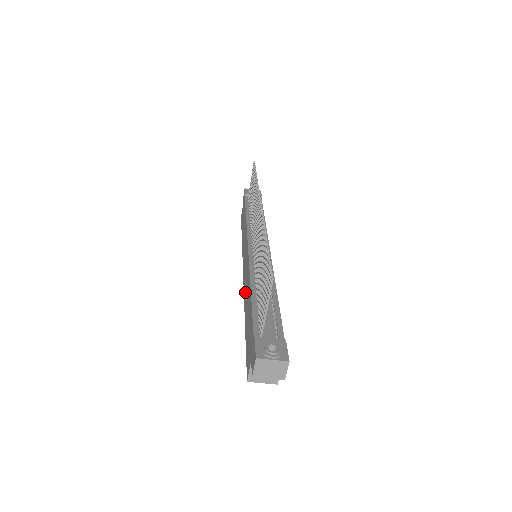
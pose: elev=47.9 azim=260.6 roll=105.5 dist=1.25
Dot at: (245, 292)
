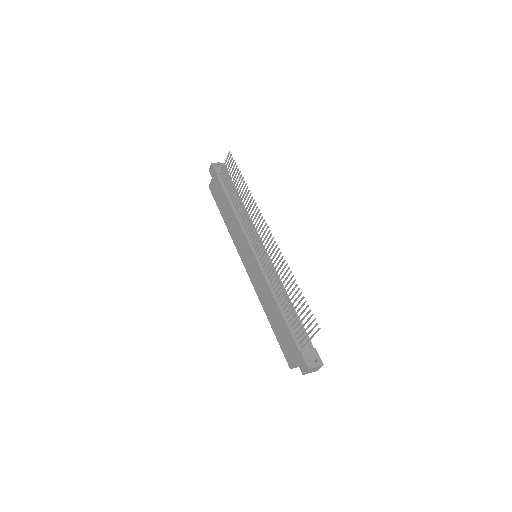
Dot at: (260, 292)
